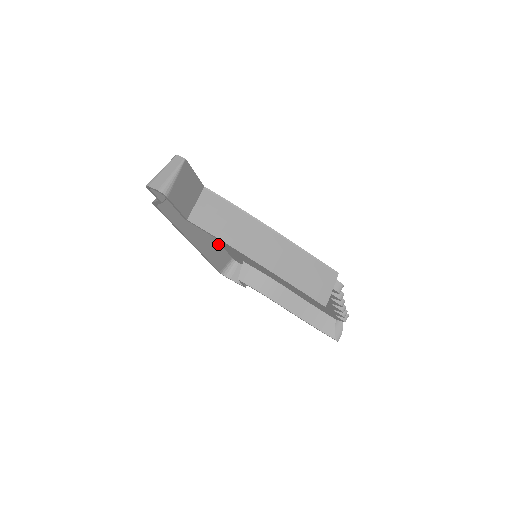
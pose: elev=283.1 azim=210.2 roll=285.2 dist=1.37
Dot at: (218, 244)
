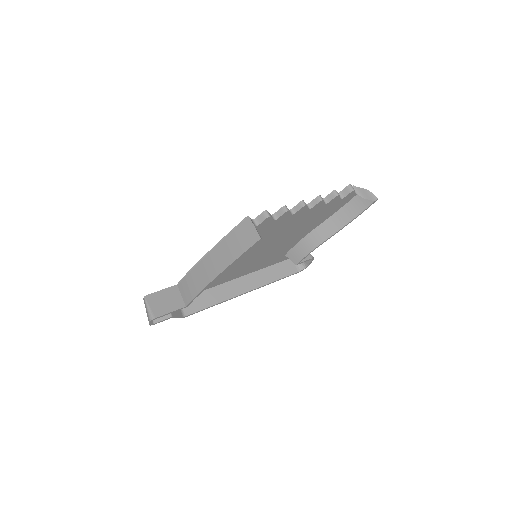
Dot at: (264, 270)
